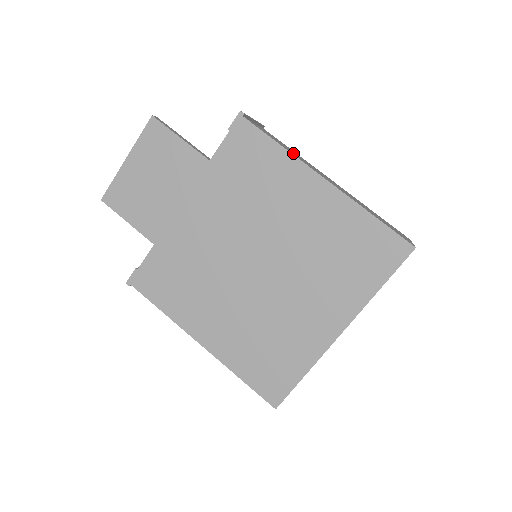
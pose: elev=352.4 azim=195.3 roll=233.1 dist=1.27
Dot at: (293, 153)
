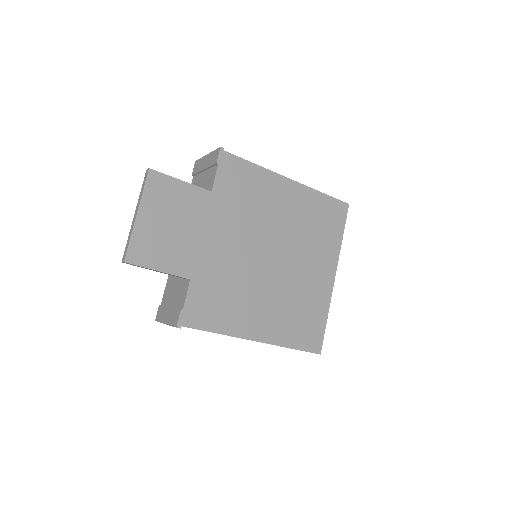
Dot at: occluded
